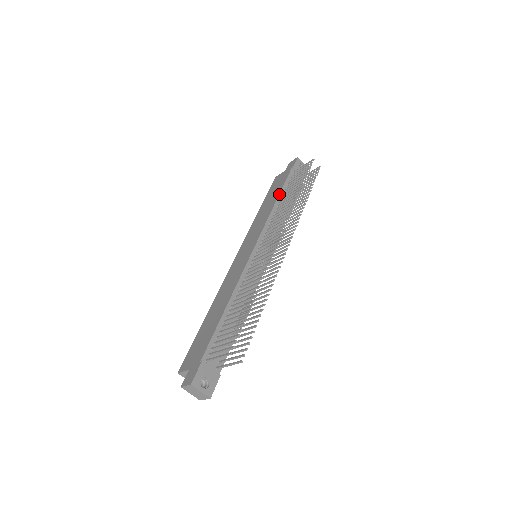
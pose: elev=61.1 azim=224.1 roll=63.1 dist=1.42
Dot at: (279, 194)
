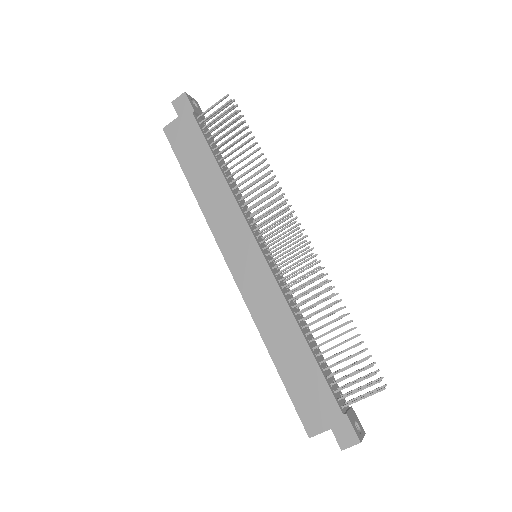
Dot at: (216, 161)
